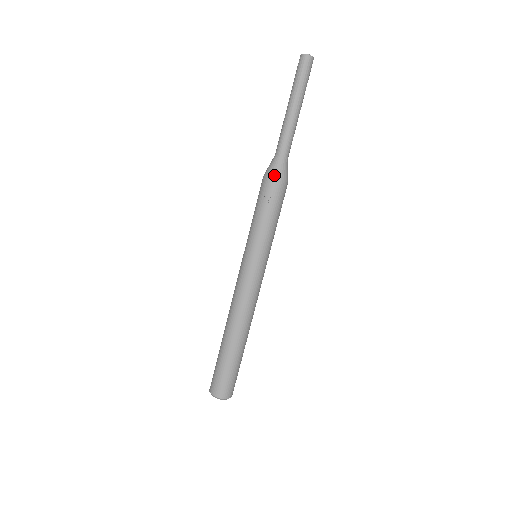
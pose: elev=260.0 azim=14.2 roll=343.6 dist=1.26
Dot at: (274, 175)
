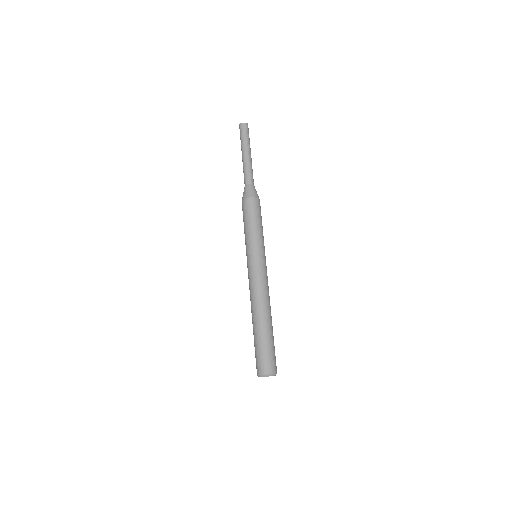
Dot at: (251, 195)
